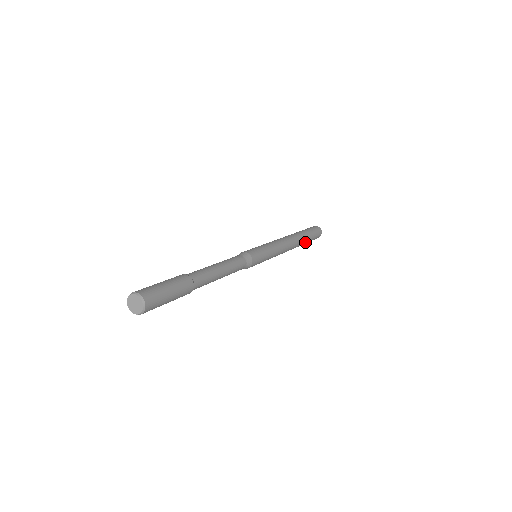
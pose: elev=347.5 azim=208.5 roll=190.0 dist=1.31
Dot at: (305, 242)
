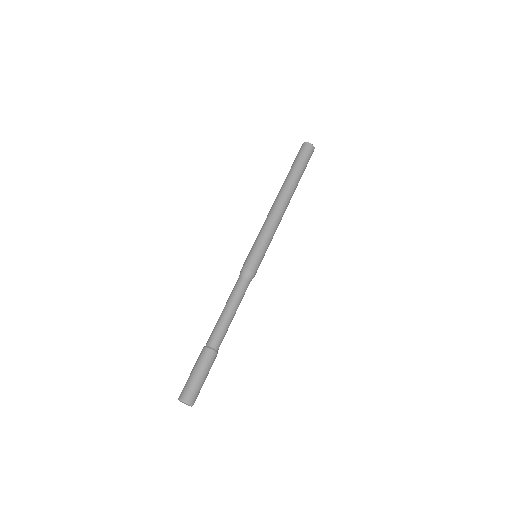
Dot at: occluded
